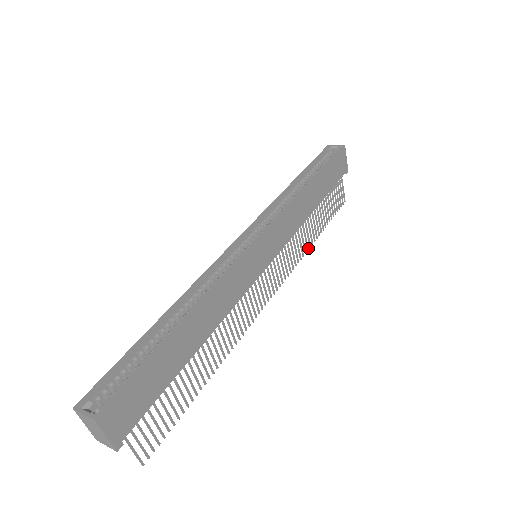
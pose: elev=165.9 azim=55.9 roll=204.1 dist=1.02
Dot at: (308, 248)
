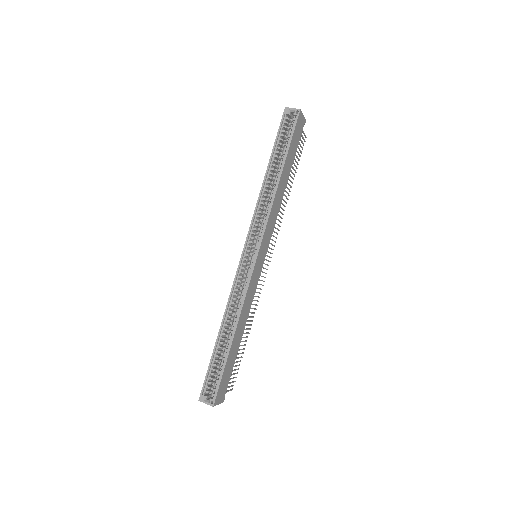
Dot at: occluded
